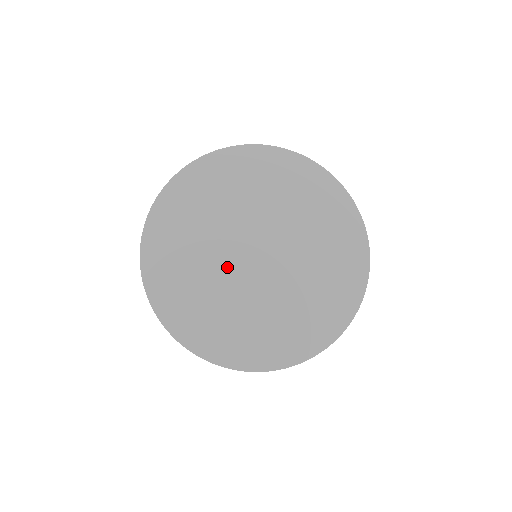
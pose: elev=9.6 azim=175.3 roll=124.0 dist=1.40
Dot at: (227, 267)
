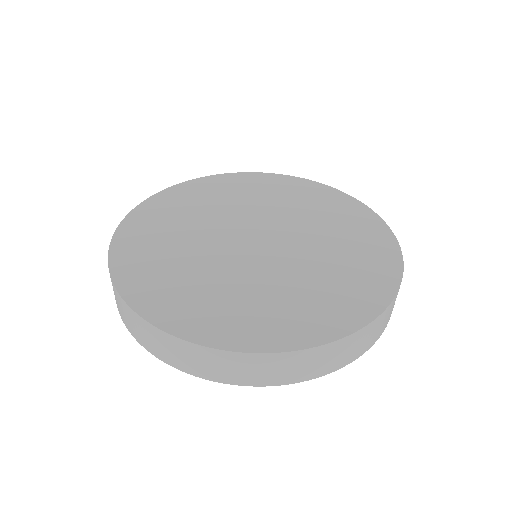
Dot at: (217, 233)
